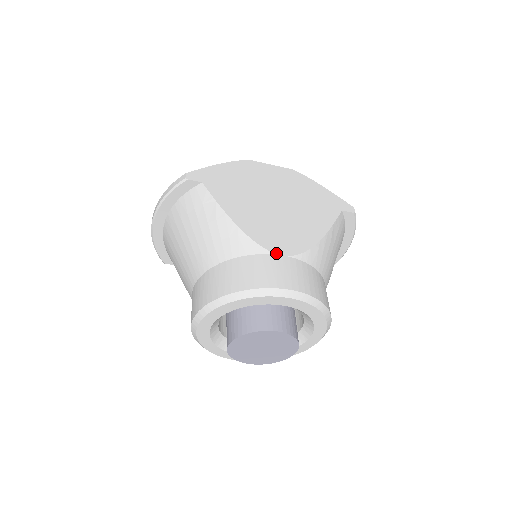
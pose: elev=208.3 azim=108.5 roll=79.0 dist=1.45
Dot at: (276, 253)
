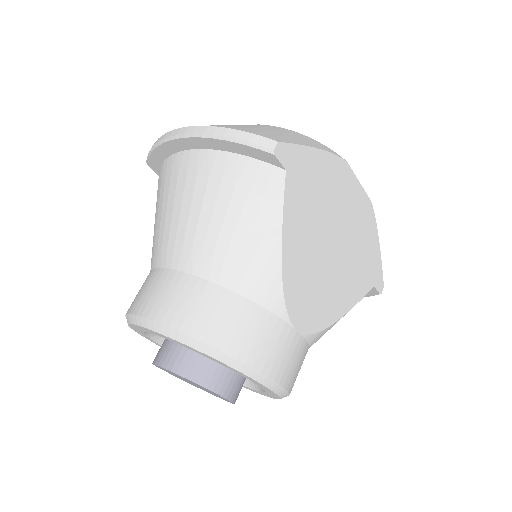
Dot at: (294, 325)
